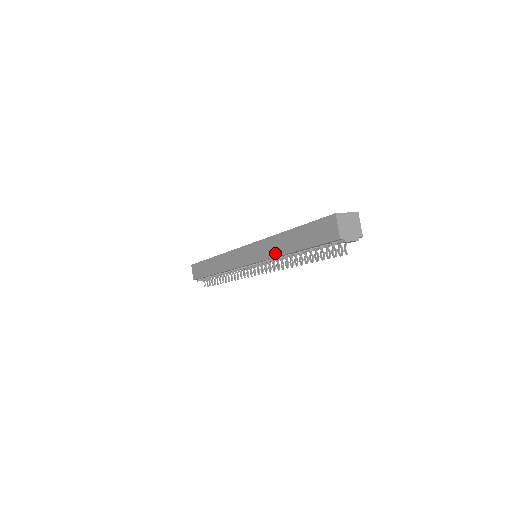
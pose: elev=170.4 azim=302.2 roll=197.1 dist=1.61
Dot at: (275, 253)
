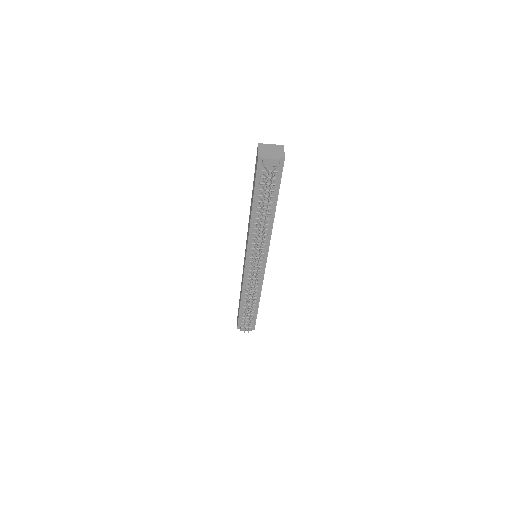
Dot at: (249, 224)
